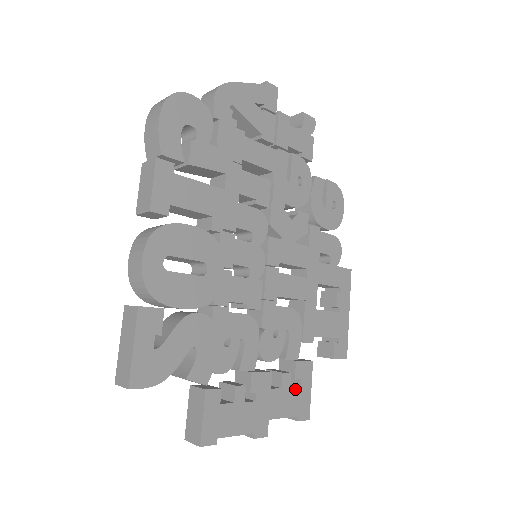
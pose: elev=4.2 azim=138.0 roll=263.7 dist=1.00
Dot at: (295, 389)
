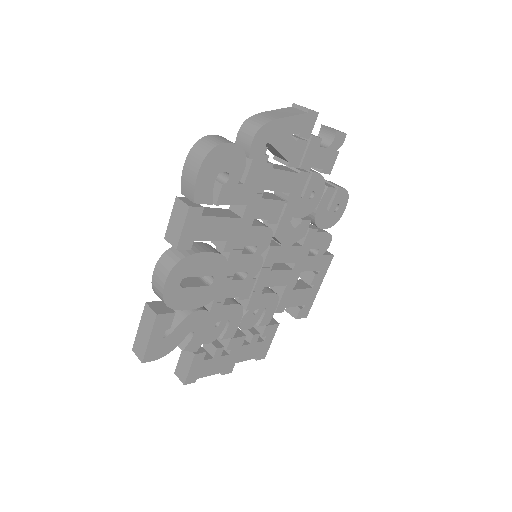
Dot at: (260, 343)
